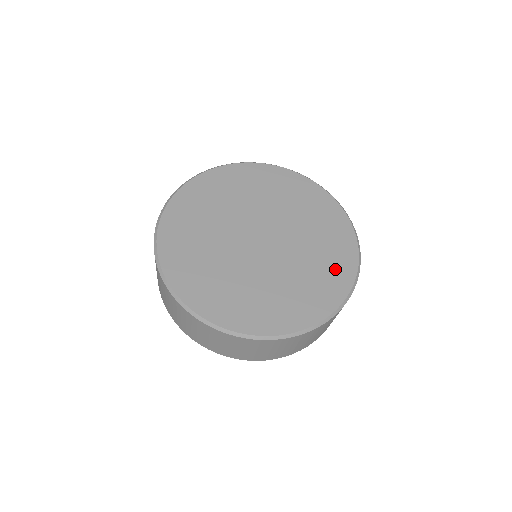
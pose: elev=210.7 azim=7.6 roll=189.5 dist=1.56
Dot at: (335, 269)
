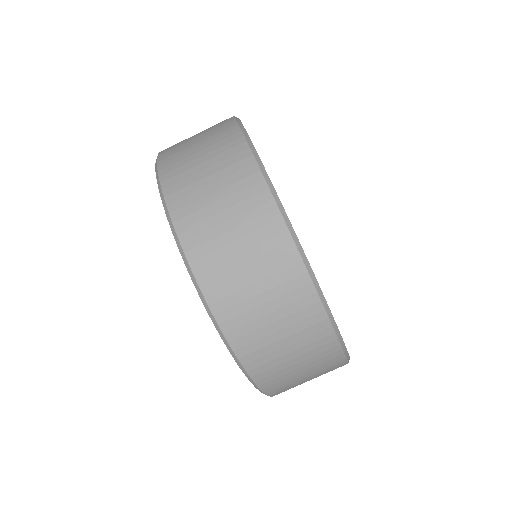
Dot at: occluded
